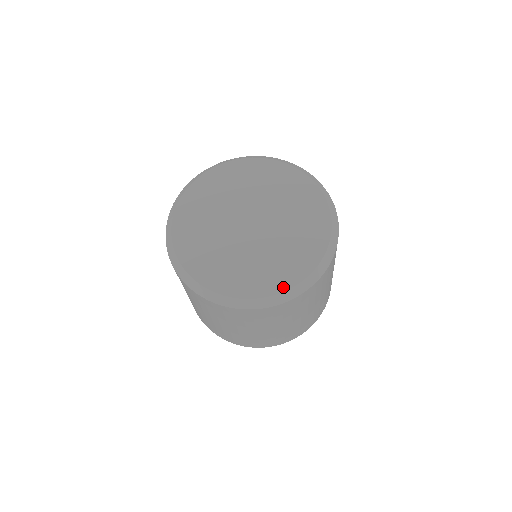
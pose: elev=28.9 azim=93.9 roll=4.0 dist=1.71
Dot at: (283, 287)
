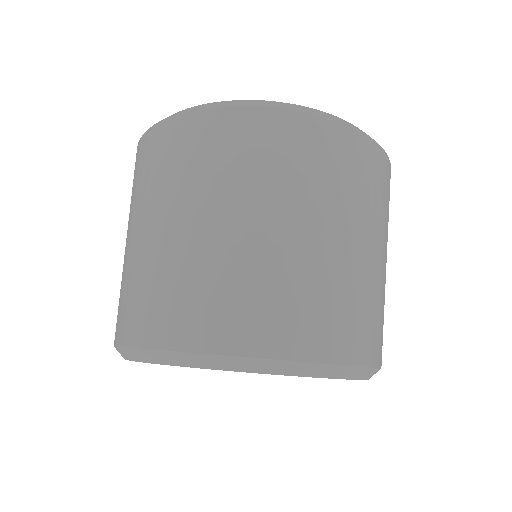
Dot at: occluded
